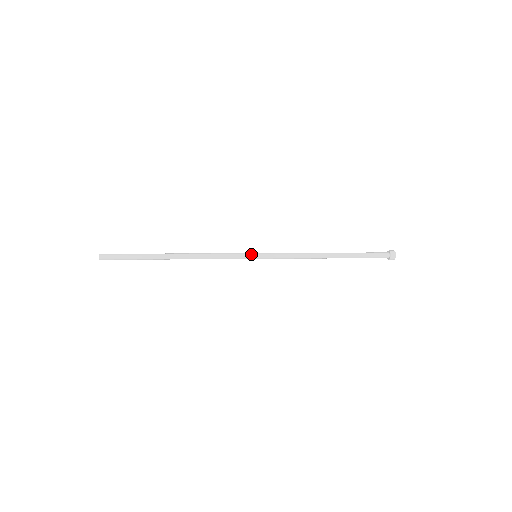
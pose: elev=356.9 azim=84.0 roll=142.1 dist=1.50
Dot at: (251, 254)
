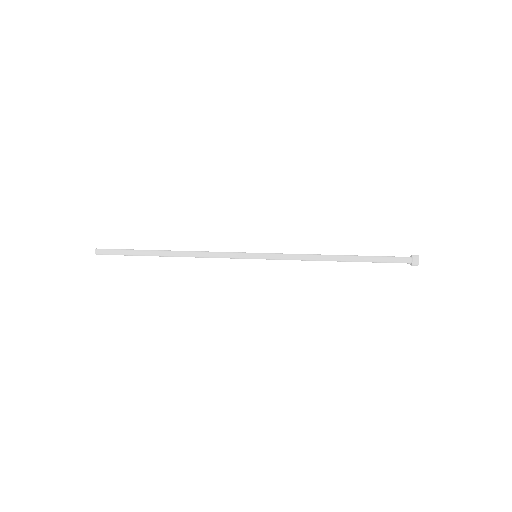
Dot at: (250, 255)
